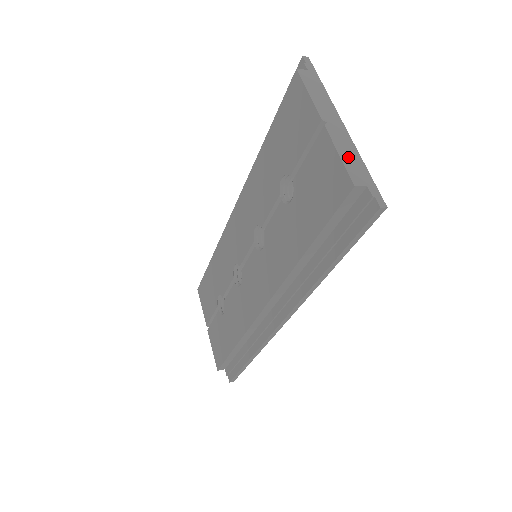
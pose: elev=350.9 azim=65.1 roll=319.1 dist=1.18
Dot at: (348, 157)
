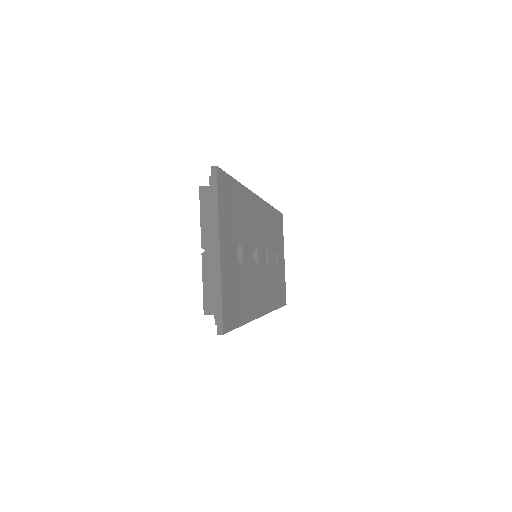
Dot at: (209, 287)
